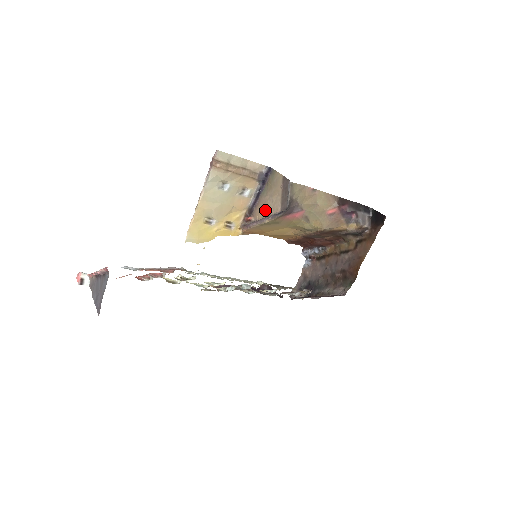
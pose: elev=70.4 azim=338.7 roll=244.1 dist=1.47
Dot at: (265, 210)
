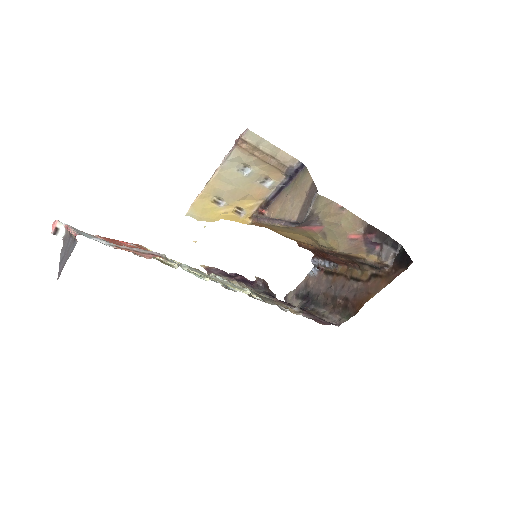
Dot at: (282, 210)
